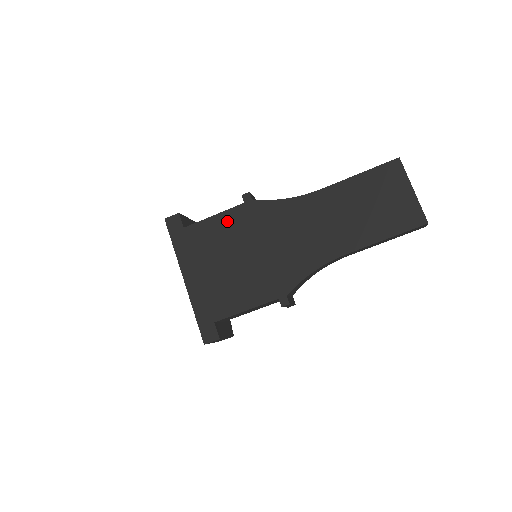
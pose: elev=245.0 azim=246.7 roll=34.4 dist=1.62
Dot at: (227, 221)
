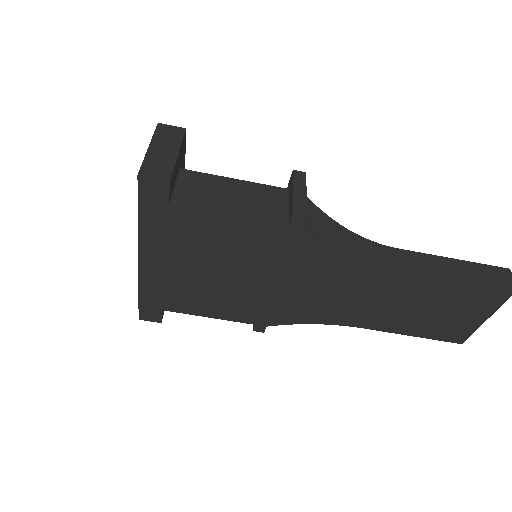
Dot at: (246, 234)
